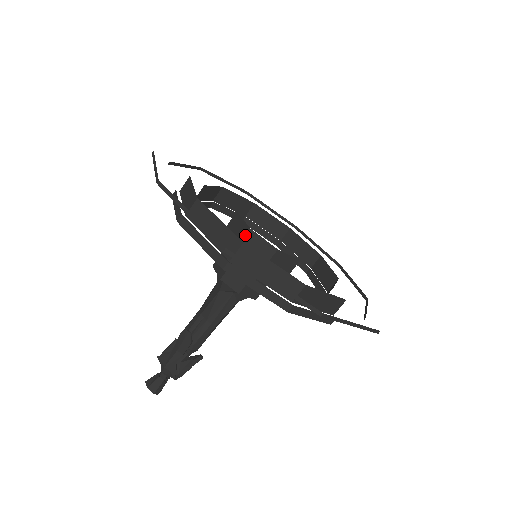
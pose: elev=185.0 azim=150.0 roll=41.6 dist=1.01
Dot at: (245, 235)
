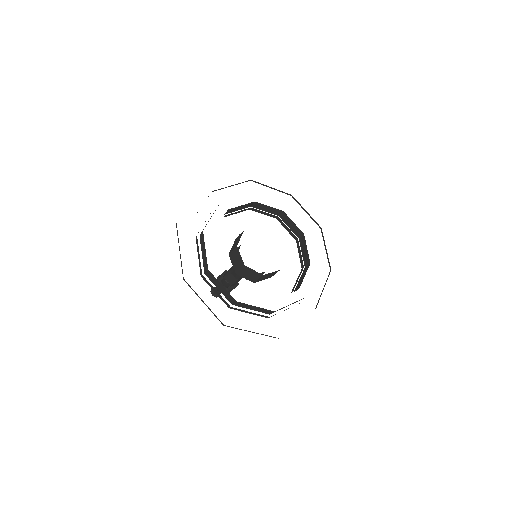
Dot at: (243, 267)
